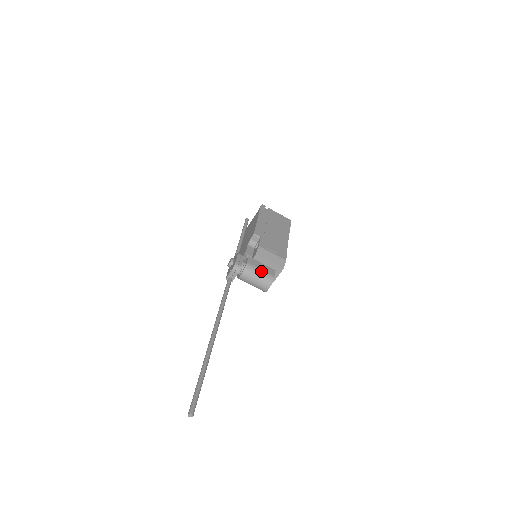
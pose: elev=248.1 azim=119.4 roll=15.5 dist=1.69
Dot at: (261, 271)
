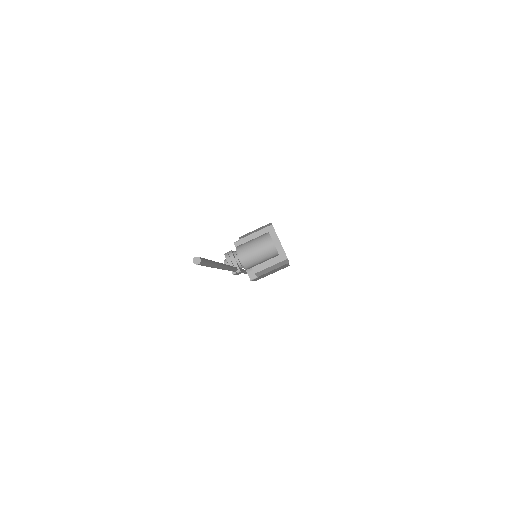
Dot at: (253, 239)
